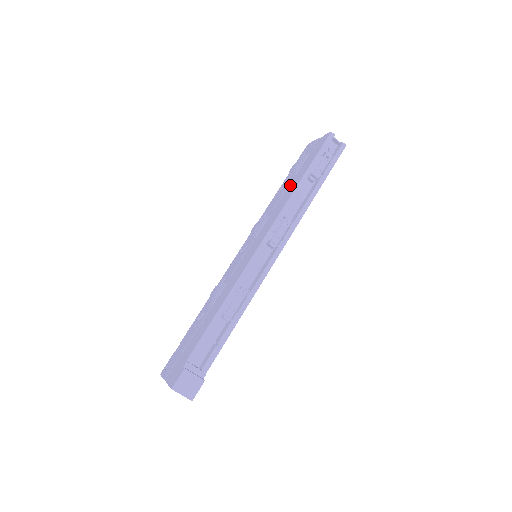
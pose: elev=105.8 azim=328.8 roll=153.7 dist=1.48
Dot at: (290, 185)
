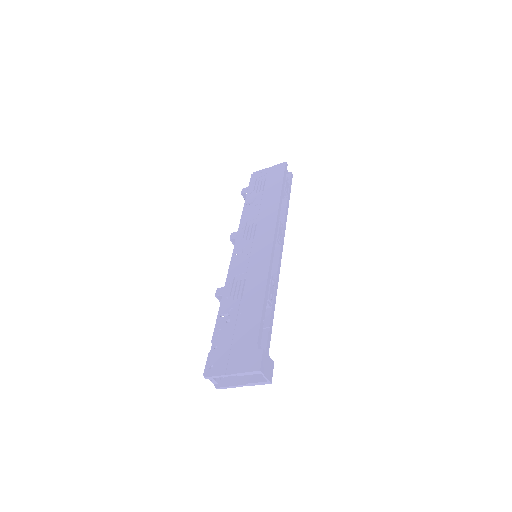
Dot at: (265, 199)
